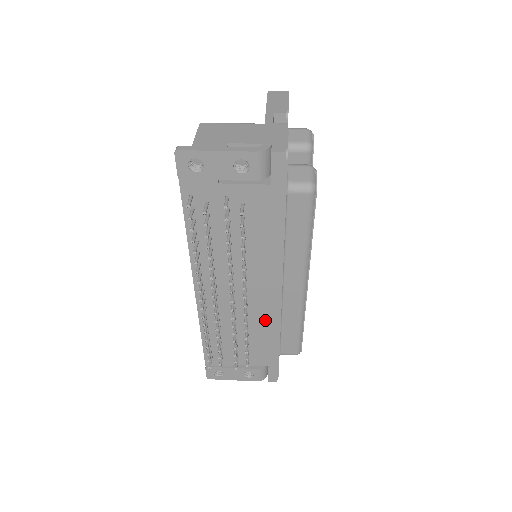
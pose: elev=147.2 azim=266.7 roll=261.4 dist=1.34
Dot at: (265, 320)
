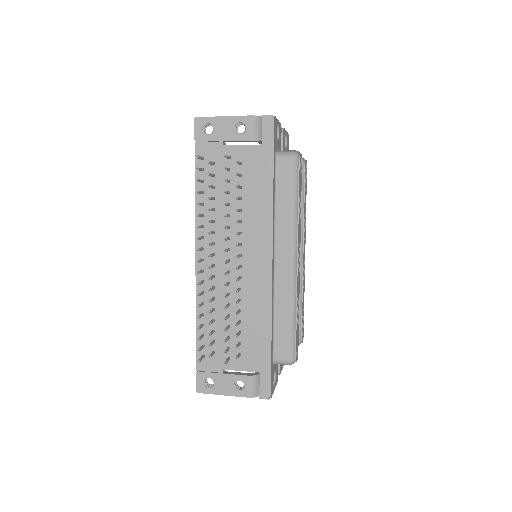
Dot at: (257, 300)
